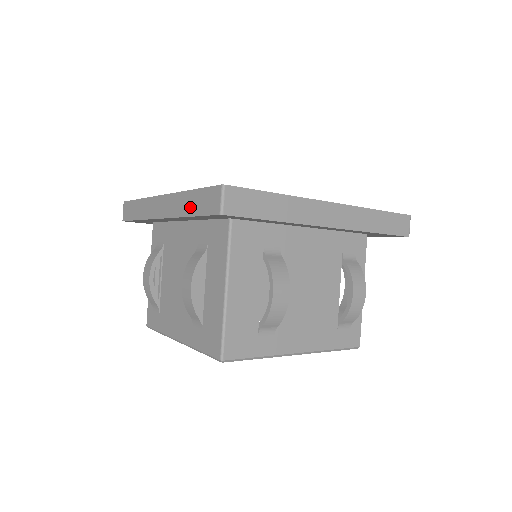
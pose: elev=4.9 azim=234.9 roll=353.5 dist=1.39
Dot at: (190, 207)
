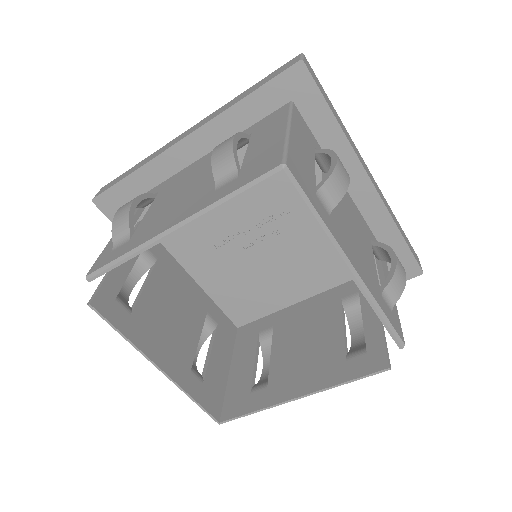
Dot at: (246, 94)
